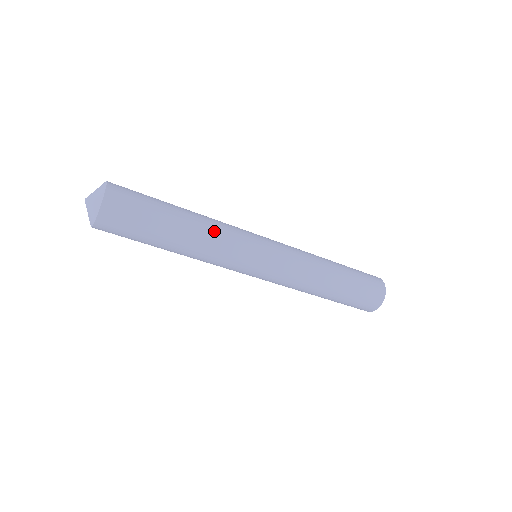
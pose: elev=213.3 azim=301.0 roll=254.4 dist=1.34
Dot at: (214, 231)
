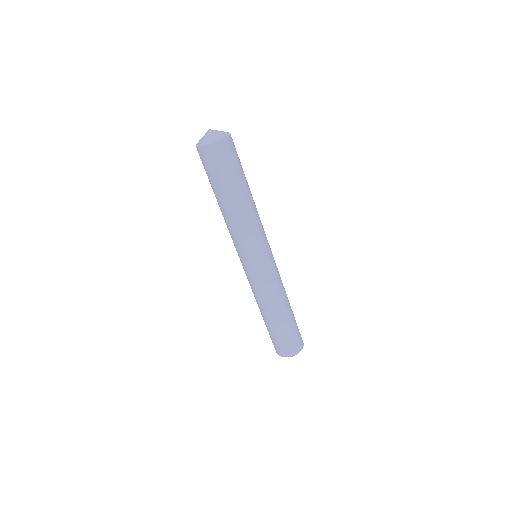
Dot at: (257, 213)
